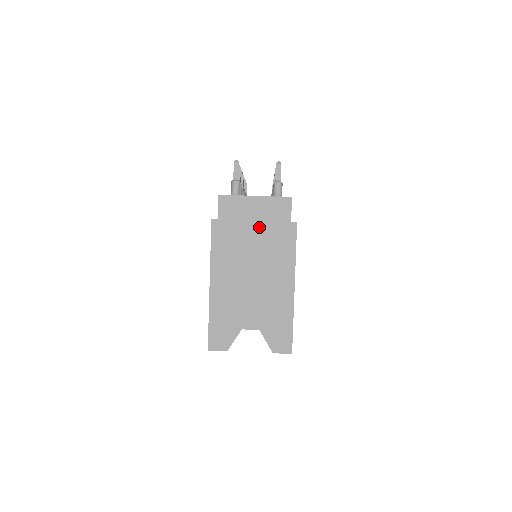
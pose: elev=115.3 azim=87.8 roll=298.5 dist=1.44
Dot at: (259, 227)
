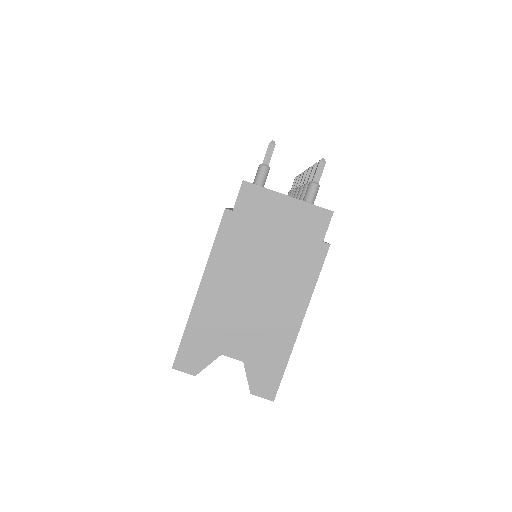
Dot at: (282, 236)
